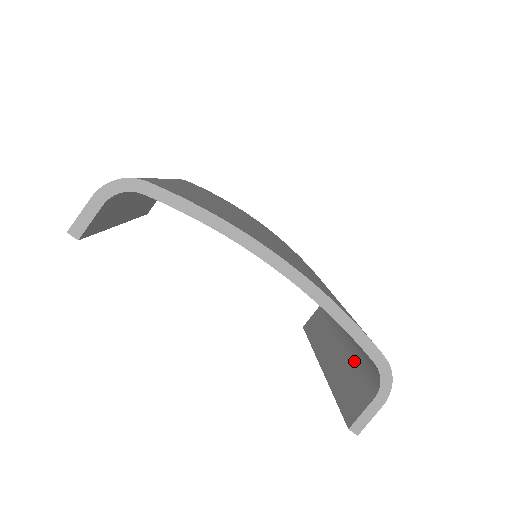
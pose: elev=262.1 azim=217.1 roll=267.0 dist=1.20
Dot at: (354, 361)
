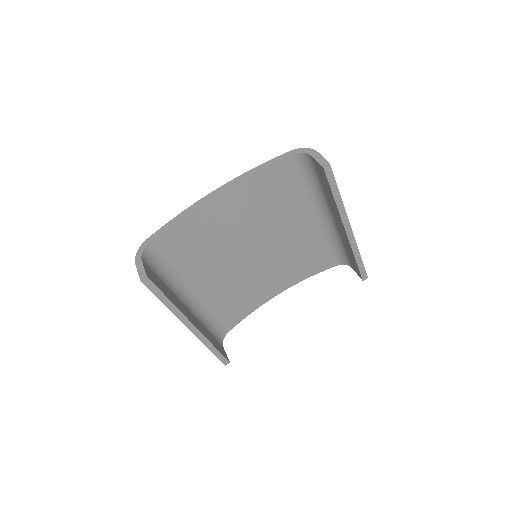
Dot at: (323, 191)
